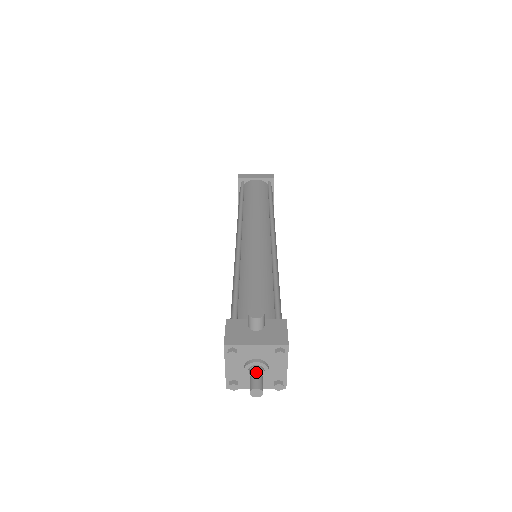
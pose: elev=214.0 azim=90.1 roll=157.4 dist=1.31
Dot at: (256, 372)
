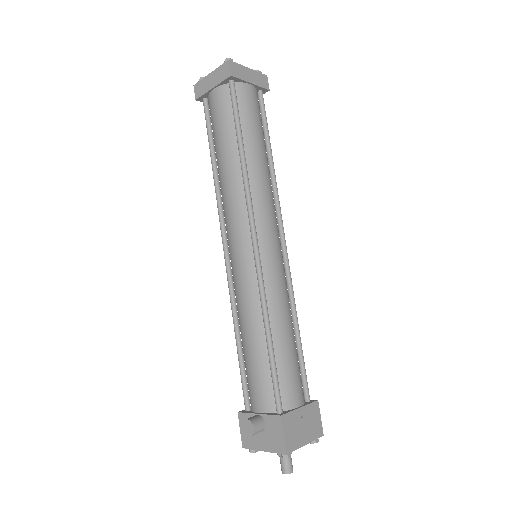
Dot at: (280, 455)
